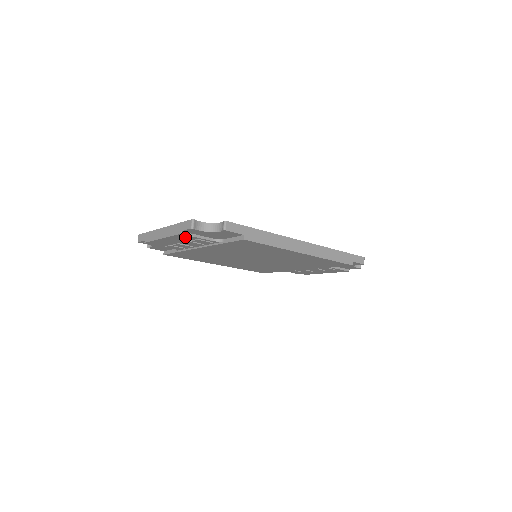
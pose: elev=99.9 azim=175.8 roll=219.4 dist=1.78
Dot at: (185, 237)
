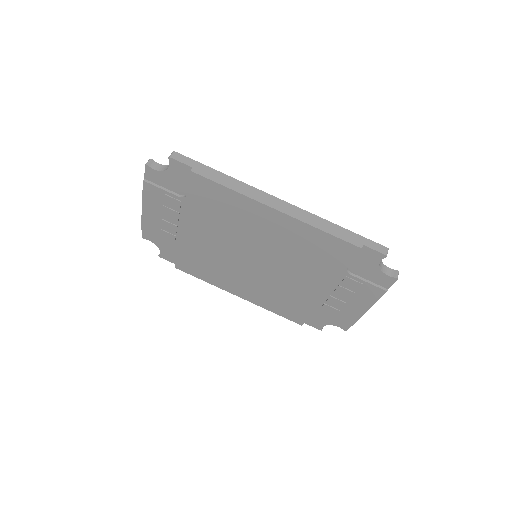
Dot at: (153, 192)
